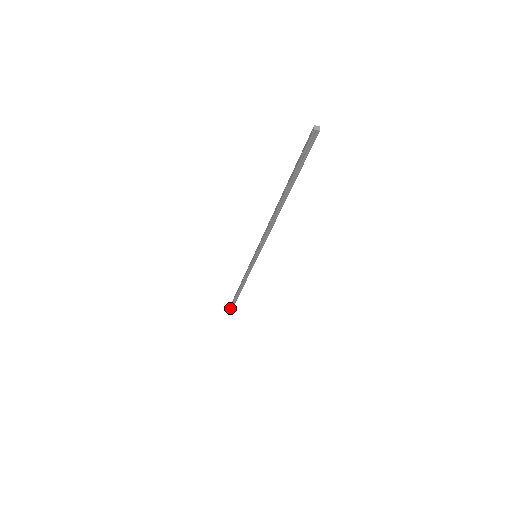
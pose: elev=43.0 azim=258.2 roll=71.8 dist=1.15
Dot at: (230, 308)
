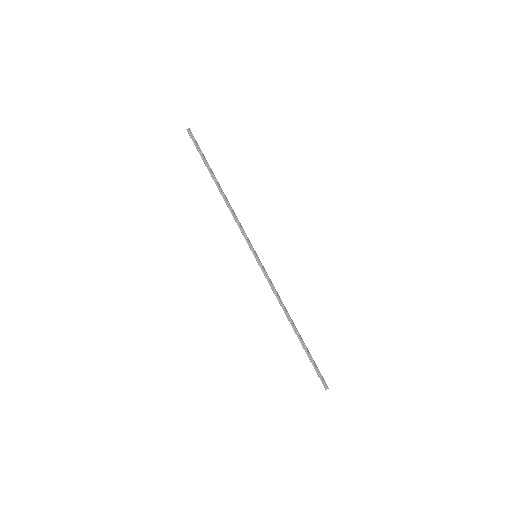
Dot at: (317, 373)
